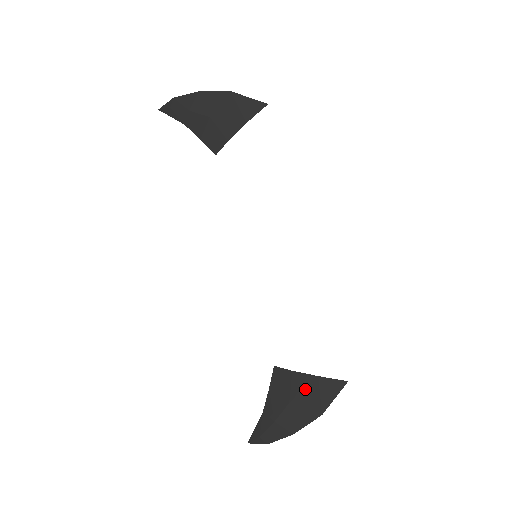
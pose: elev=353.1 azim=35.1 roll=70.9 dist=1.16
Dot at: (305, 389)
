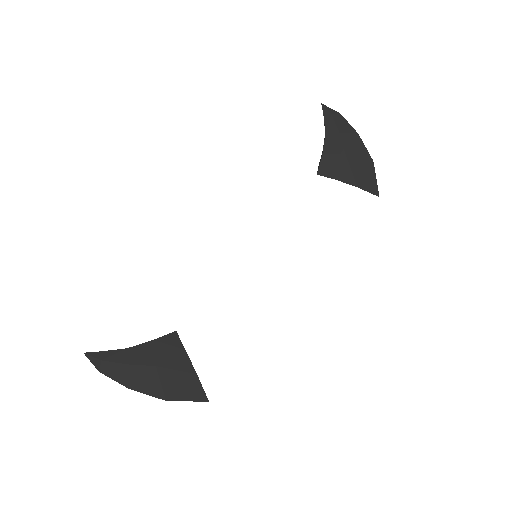
Dot at: (178, 371)
